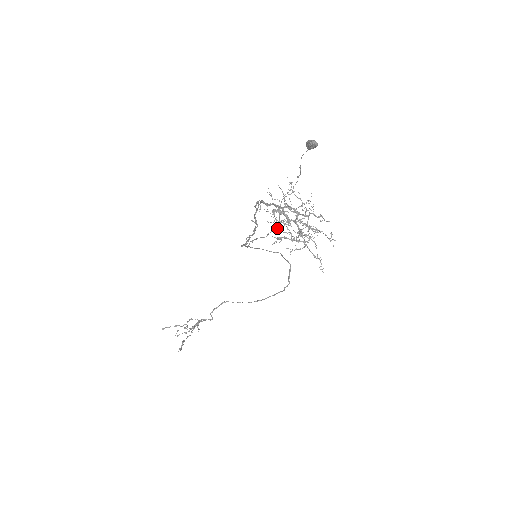
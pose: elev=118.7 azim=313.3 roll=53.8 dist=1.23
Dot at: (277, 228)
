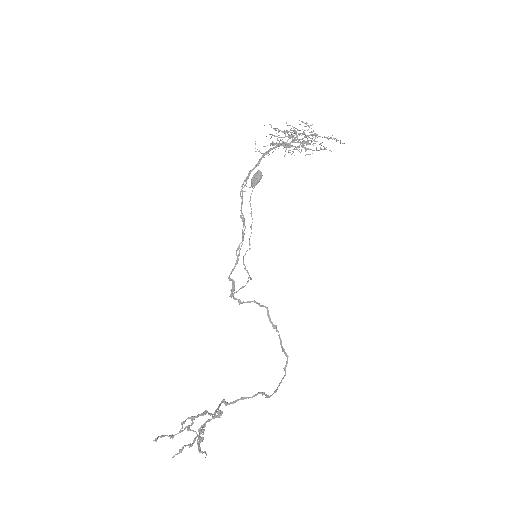
Dot at: (251, 278)
